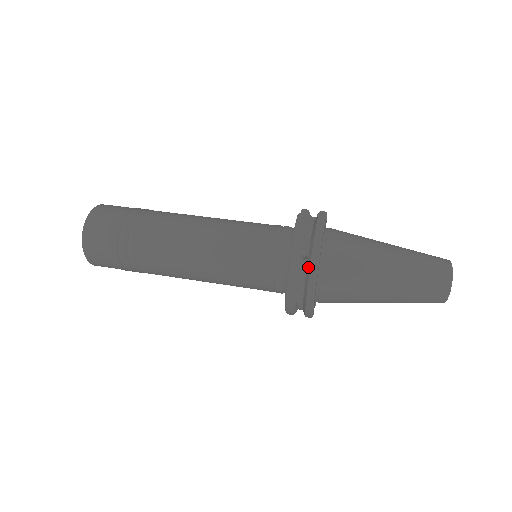
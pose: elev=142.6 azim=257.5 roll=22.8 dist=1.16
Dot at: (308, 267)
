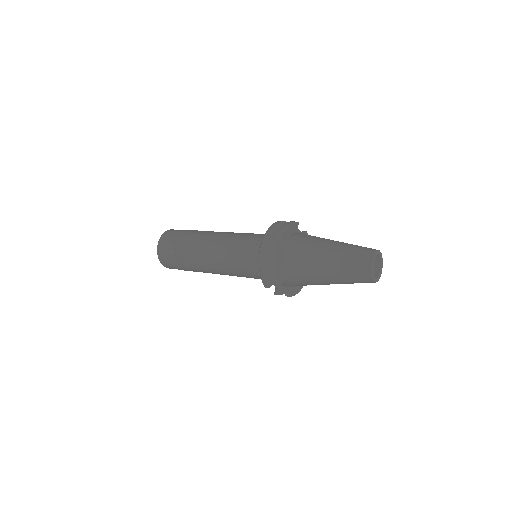
Dot at: (275, 237)
